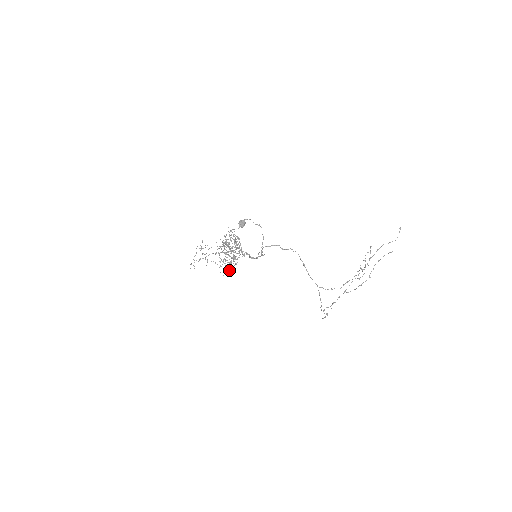
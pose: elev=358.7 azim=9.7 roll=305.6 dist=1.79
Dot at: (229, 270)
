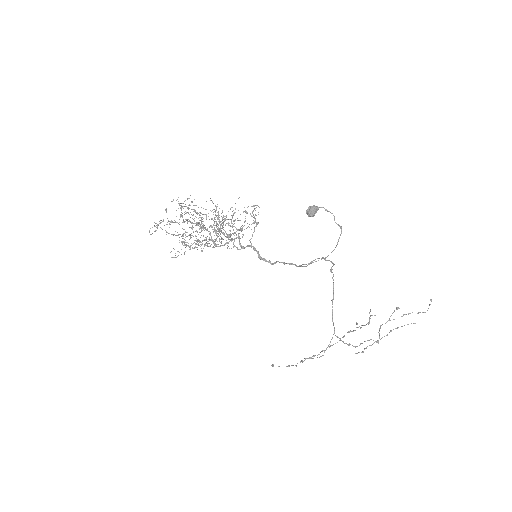
Dot at: occluded
